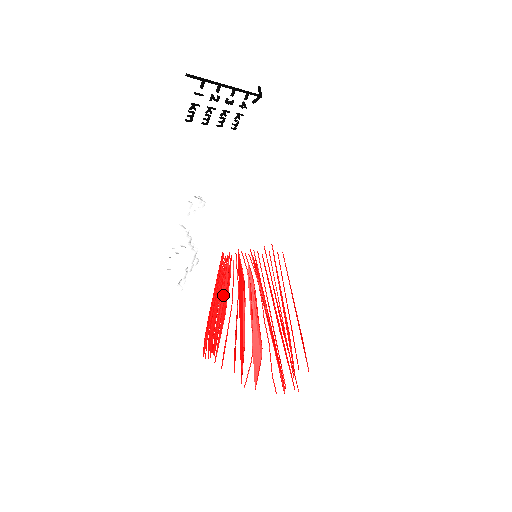
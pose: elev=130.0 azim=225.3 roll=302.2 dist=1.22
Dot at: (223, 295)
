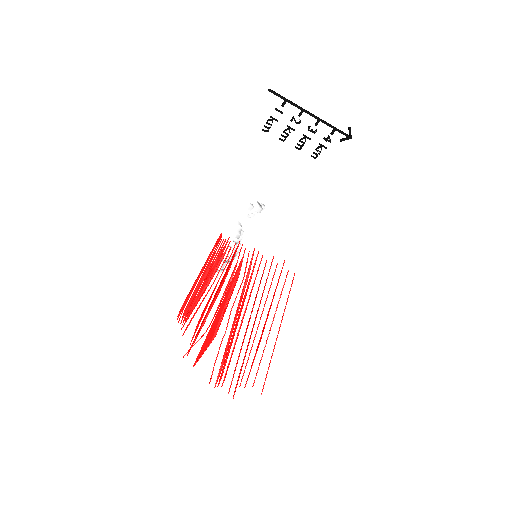
Dot at: (211, 273)
